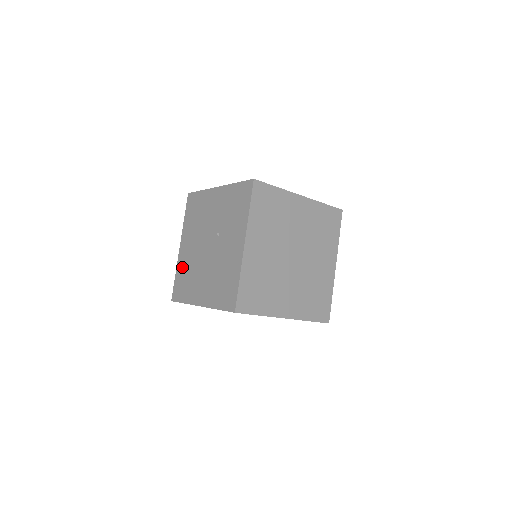
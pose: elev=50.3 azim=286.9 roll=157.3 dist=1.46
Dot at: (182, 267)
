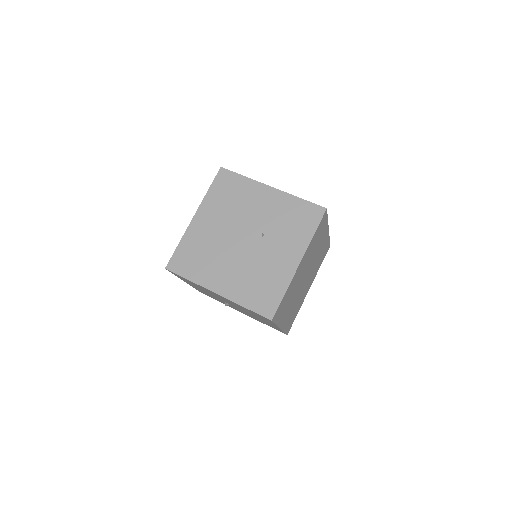
Dot at: (194, 241)
